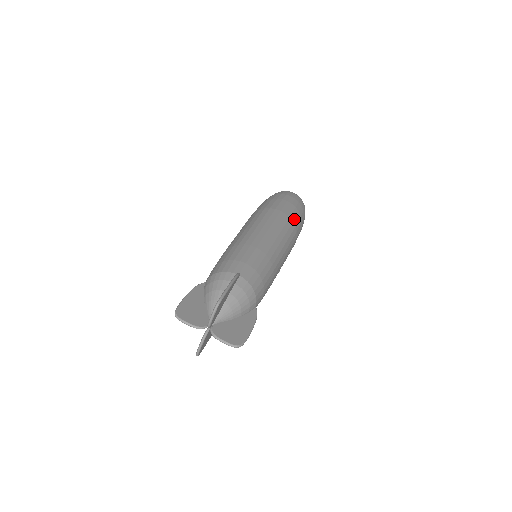
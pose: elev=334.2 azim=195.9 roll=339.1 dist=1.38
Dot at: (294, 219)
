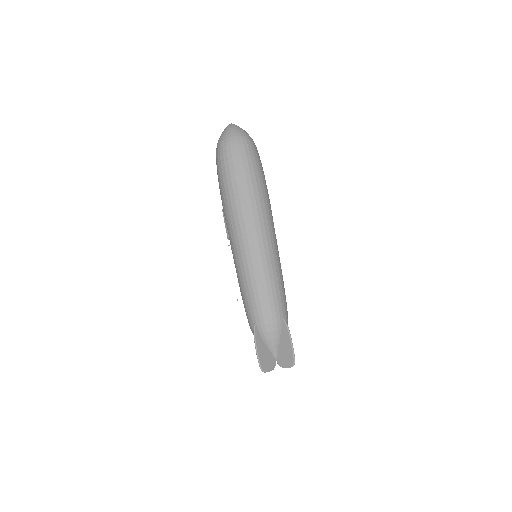
Dot at: occluded
